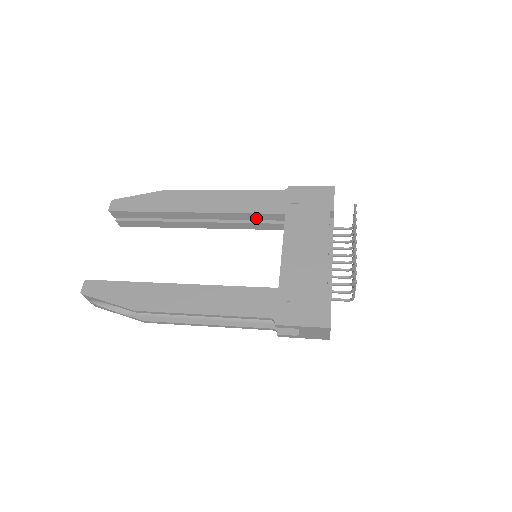
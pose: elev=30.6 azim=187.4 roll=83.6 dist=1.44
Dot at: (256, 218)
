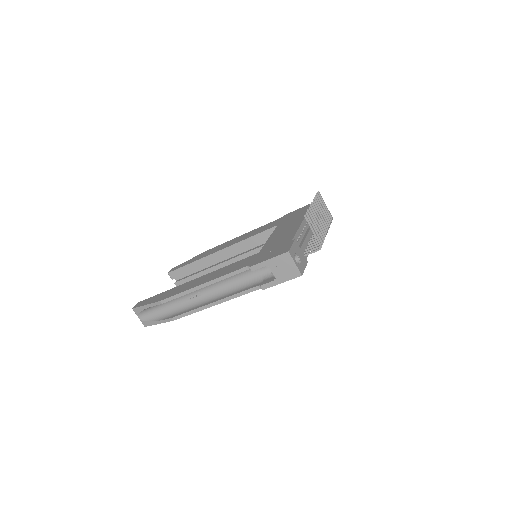
Dot at: (261, 239)
